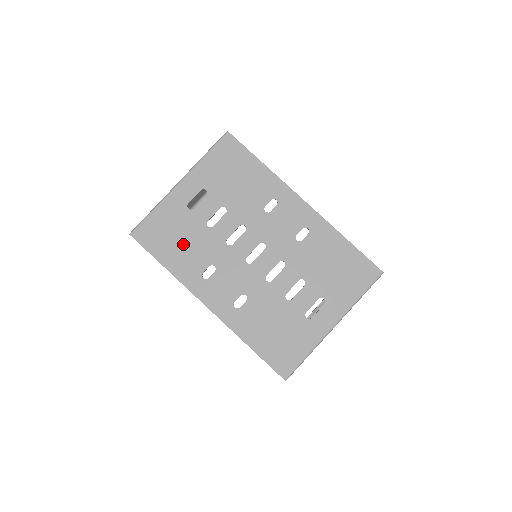
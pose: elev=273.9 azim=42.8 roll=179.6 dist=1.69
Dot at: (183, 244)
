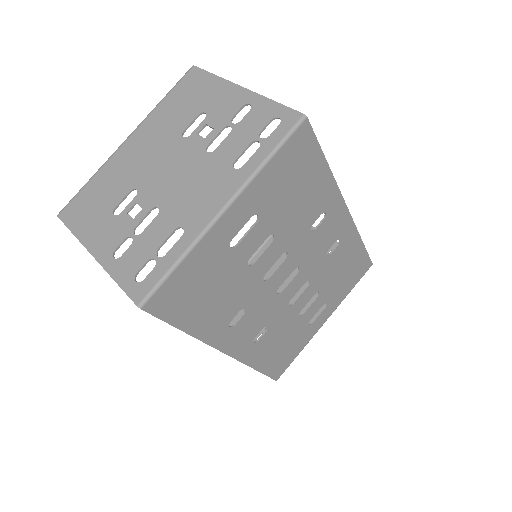
Dot at: (214, 297)
